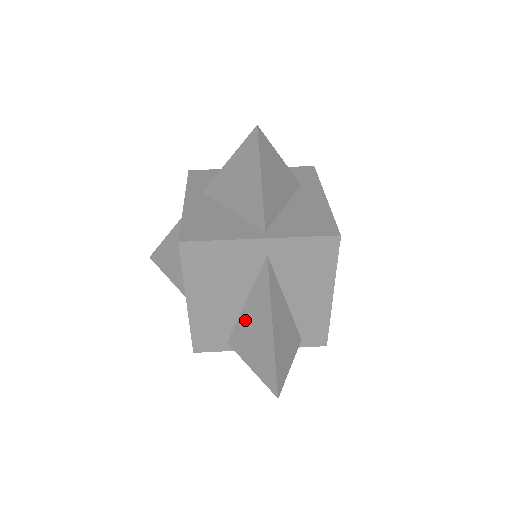
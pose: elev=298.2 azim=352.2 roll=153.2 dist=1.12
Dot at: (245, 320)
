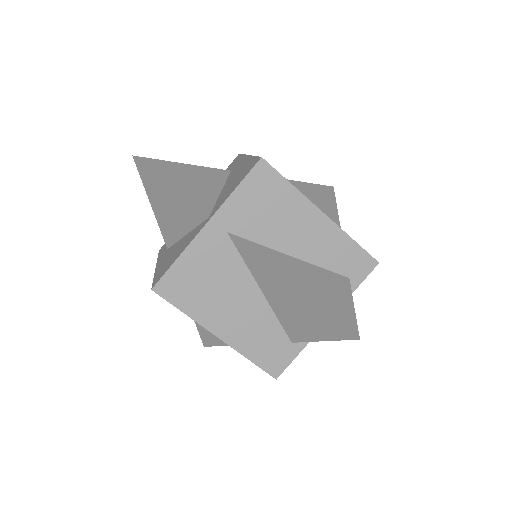
Dot at: (276, 305)
